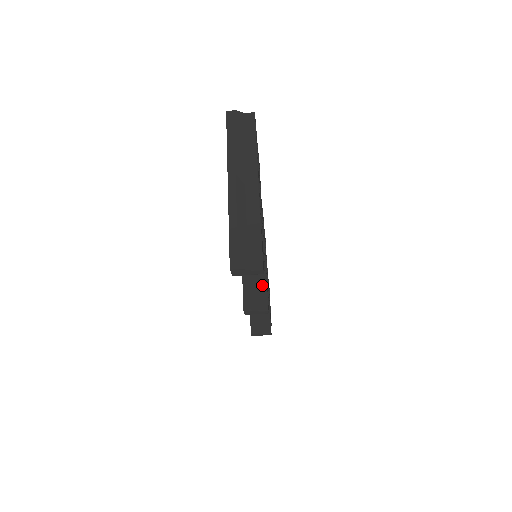
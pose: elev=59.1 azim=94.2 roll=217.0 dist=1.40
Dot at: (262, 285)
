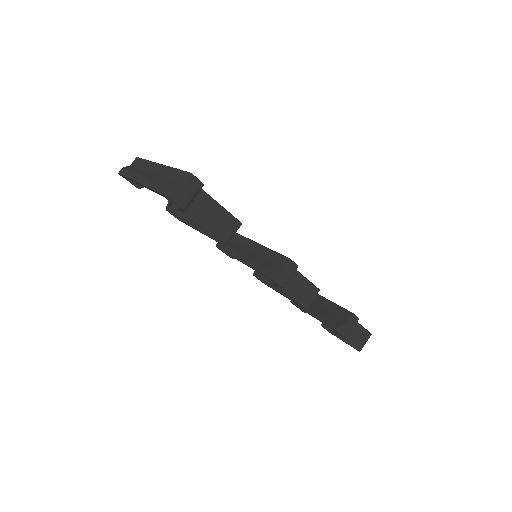
Dot at: (270, 255)
